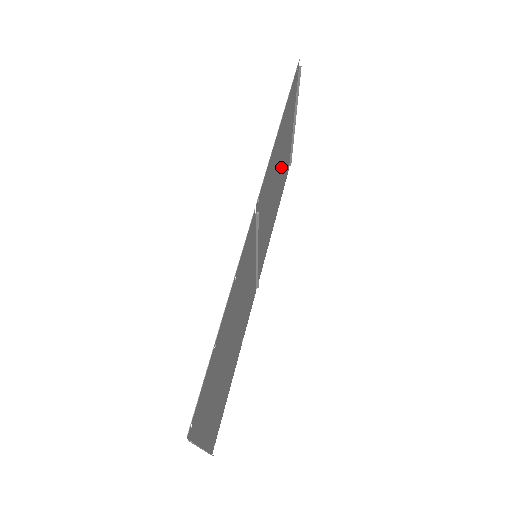
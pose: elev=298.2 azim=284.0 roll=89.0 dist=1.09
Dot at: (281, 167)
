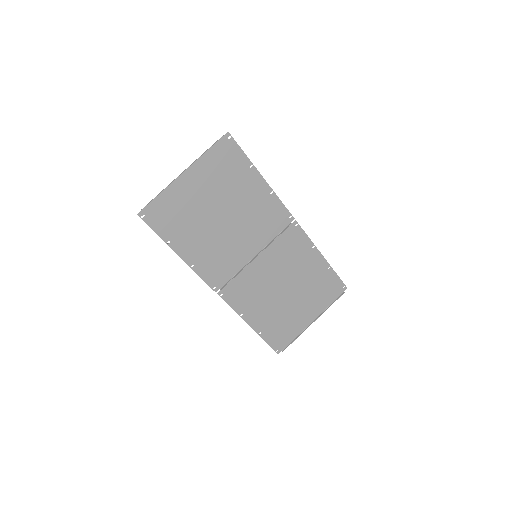
Dot at: (293, 302)
